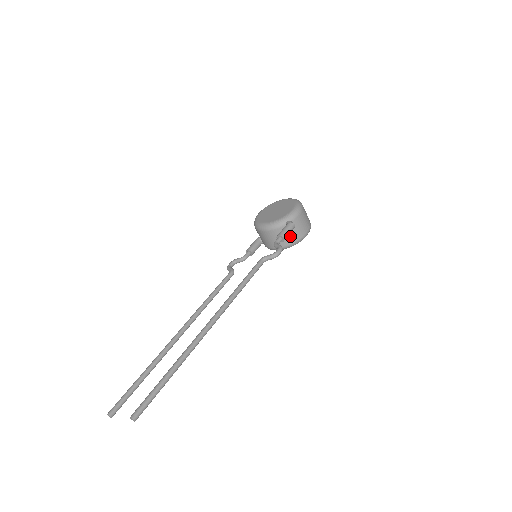
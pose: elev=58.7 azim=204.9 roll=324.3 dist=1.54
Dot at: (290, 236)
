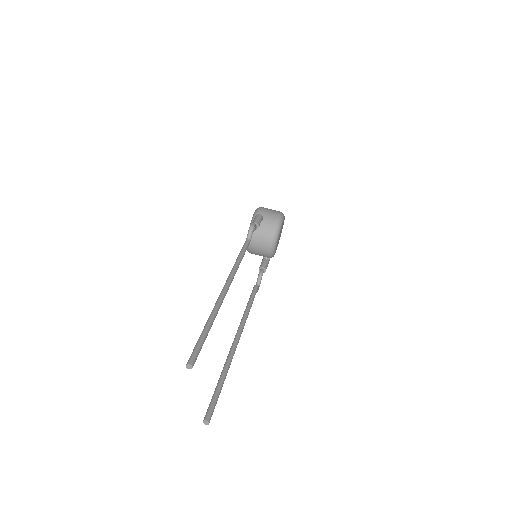
Dot at: (268, 225)
